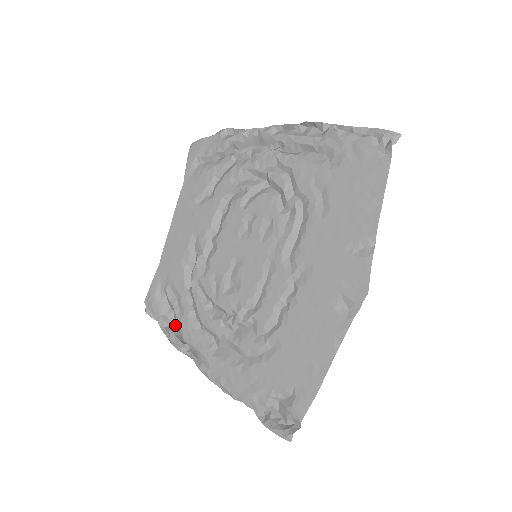
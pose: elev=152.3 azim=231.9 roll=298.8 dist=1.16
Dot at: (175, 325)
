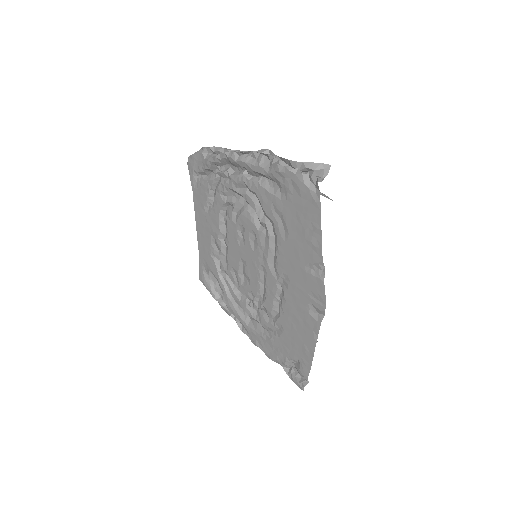
Dot at: occluded
